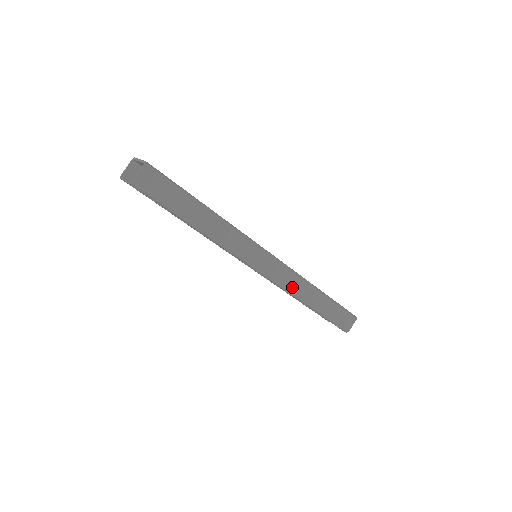
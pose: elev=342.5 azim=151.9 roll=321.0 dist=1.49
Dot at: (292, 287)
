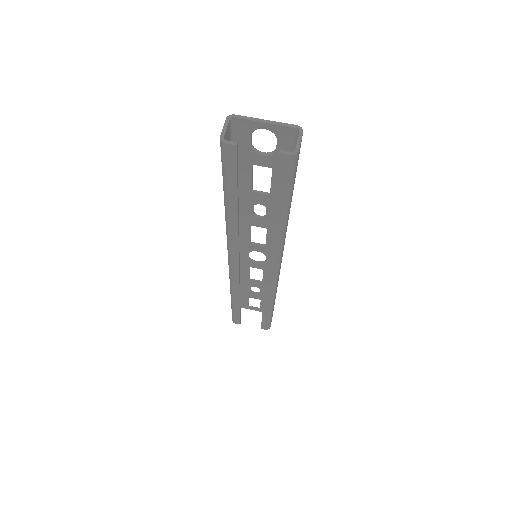
Dot at: occluded
